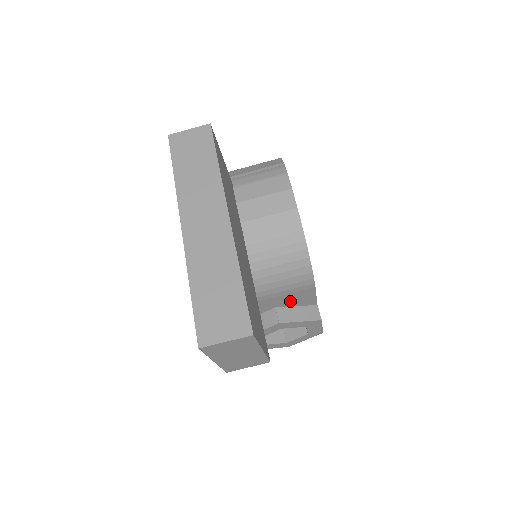
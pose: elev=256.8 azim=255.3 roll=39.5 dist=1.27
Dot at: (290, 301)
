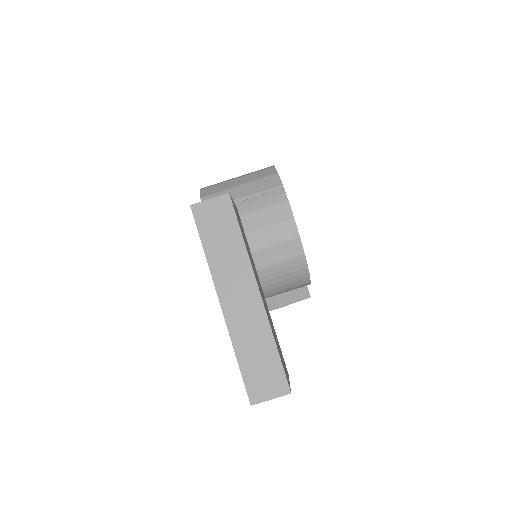
Dot at: occluded
